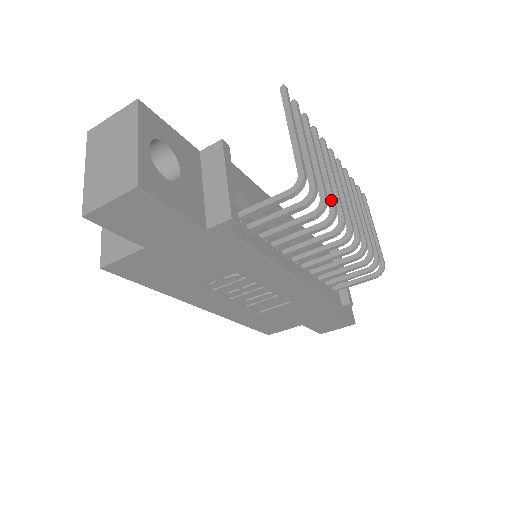
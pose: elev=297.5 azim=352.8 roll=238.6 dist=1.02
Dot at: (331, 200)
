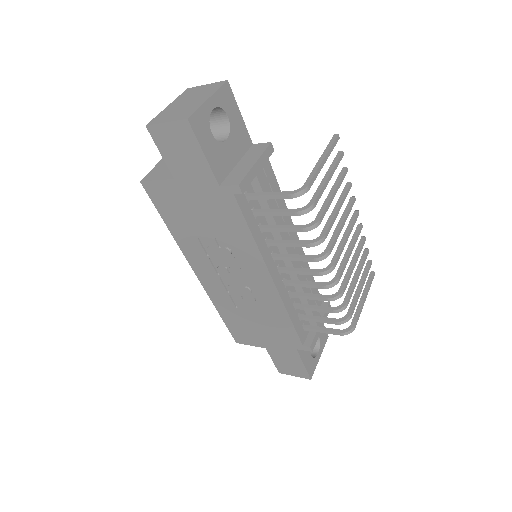
Dot at: (325, 230)
